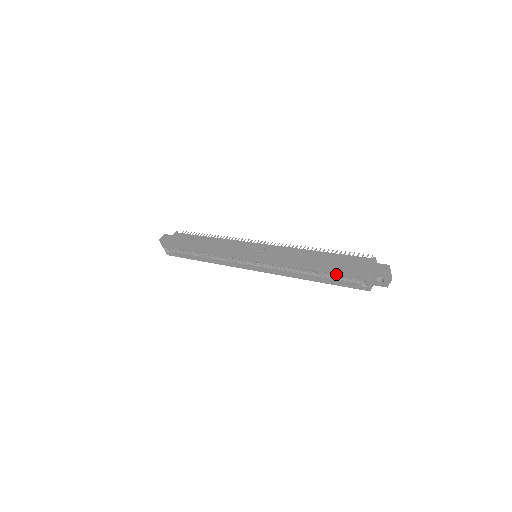
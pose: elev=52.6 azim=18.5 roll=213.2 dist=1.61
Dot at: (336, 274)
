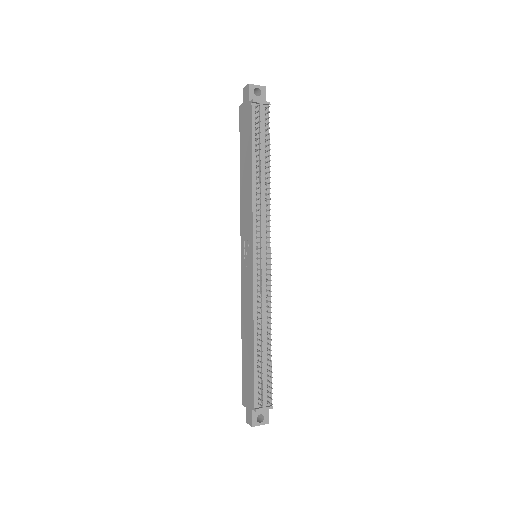
Dot at: occluded
